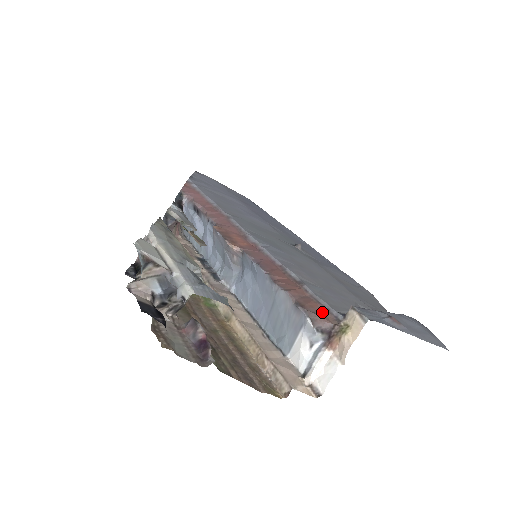
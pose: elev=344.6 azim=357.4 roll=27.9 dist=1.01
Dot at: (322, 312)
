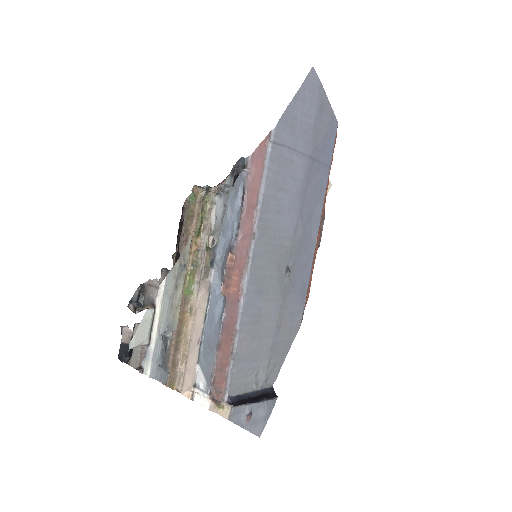
Dot at: (221, 389)
